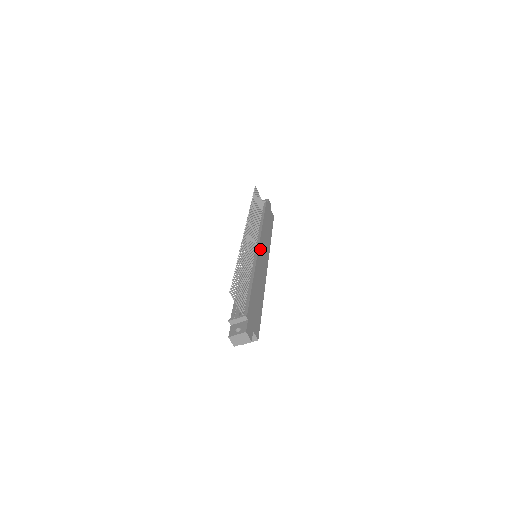
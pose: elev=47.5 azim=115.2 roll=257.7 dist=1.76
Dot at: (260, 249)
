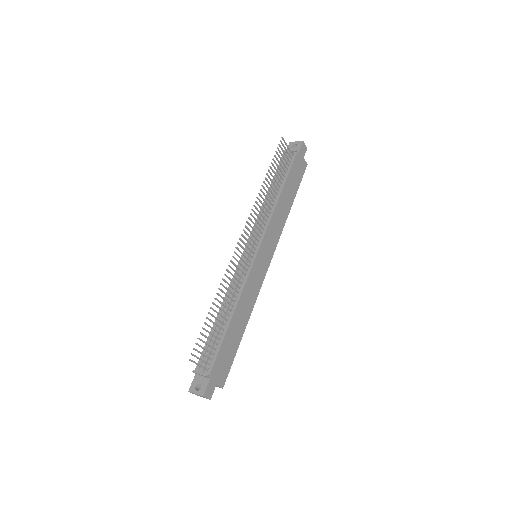
Dot at: (260, 252)
